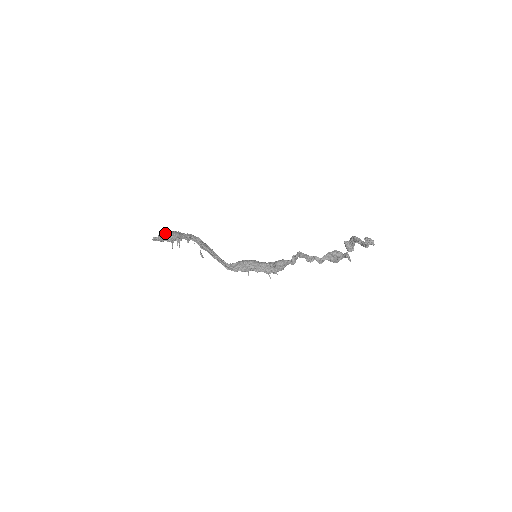
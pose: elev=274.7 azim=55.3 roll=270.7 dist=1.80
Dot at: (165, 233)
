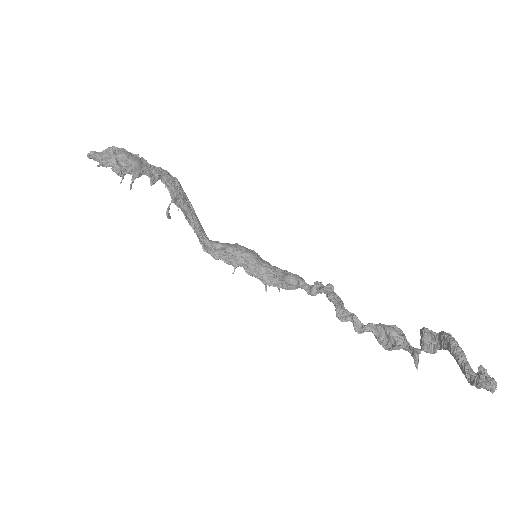
Dot at: (114, 153)
